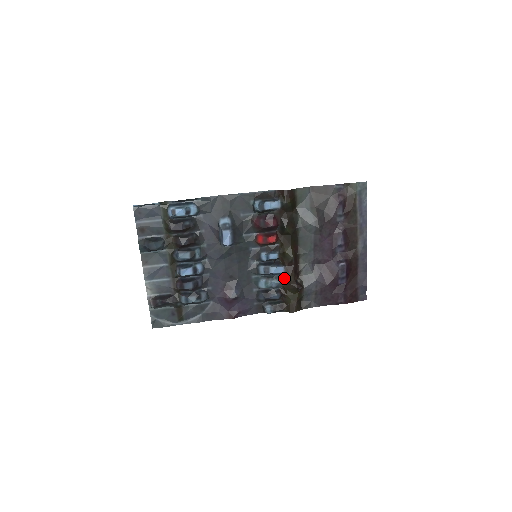
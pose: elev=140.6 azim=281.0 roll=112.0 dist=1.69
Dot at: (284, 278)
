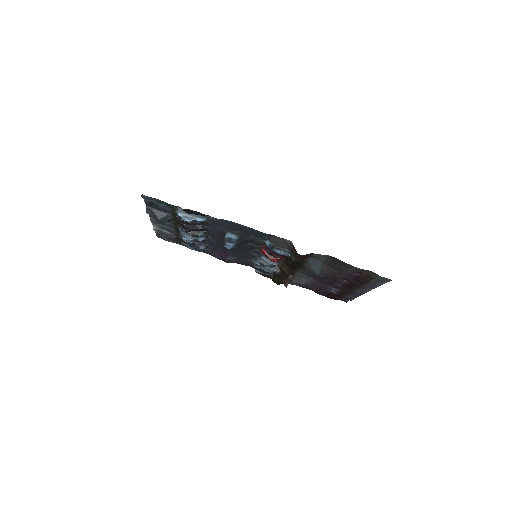
Dot at: (276, 273)
